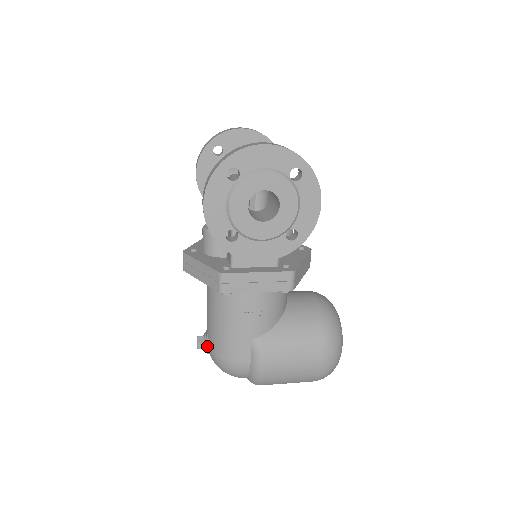
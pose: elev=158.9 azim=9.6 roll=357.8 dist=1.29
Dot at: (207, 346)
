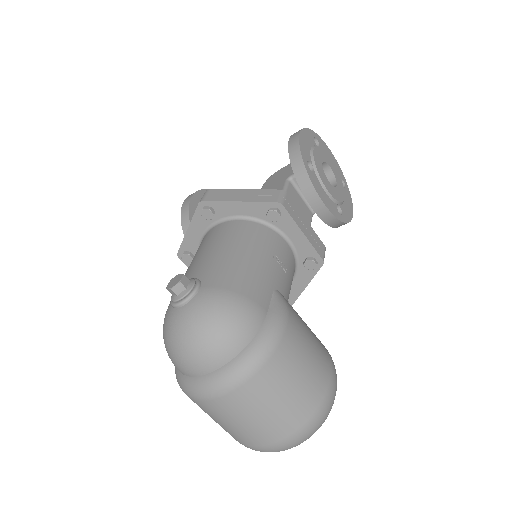
Dot at: (197, 283)
